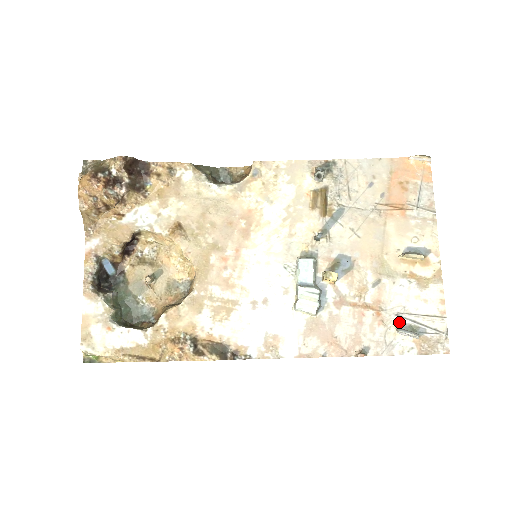
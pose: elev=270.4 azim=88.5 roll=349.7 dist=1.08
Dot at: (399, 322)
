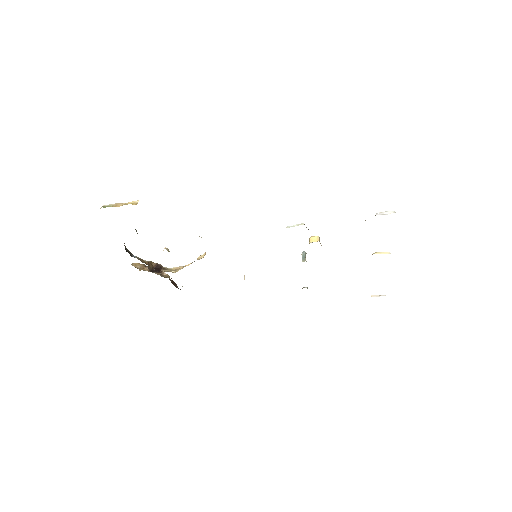
Dot at: occluded
